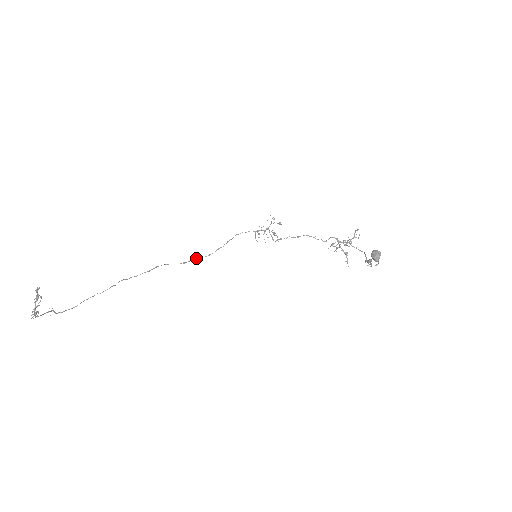
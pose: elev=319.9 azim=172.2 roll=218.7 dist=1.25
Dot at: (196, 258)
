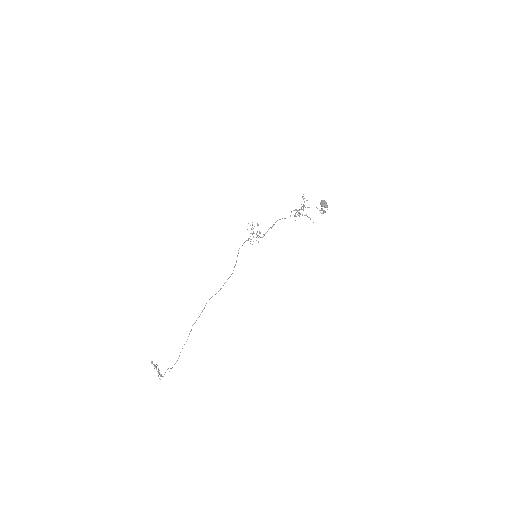
Dot at: occluded
